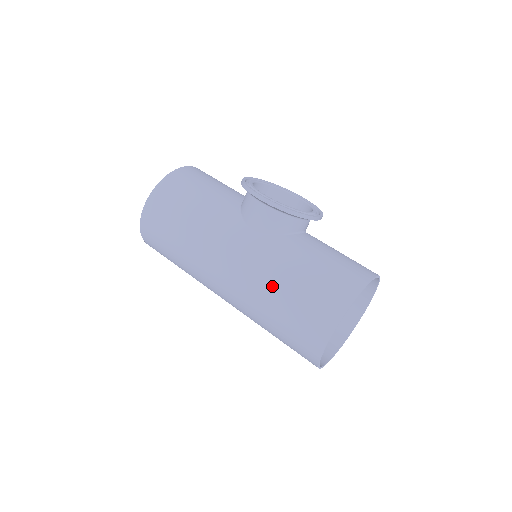
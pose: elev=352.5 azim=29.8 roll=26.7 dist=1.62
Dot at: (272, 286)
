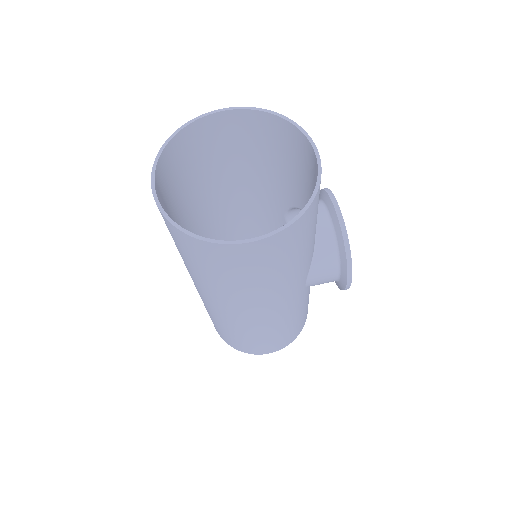
Dot at: (276, 330)
